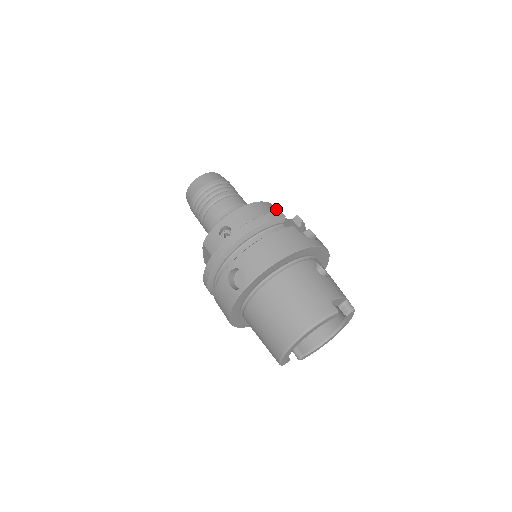
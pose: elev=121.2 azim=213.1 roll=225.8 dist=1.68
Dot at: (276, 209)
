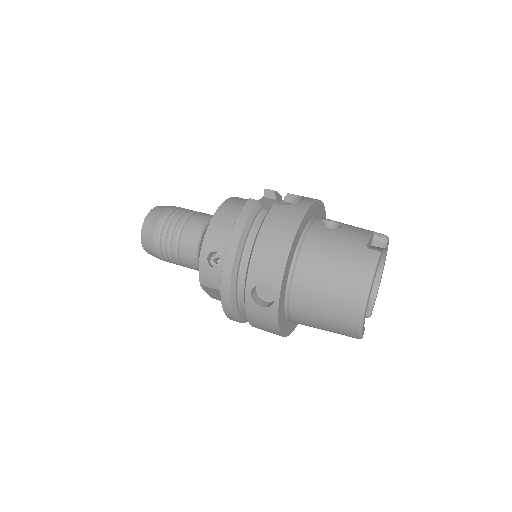
Dot at: (240, 199)
